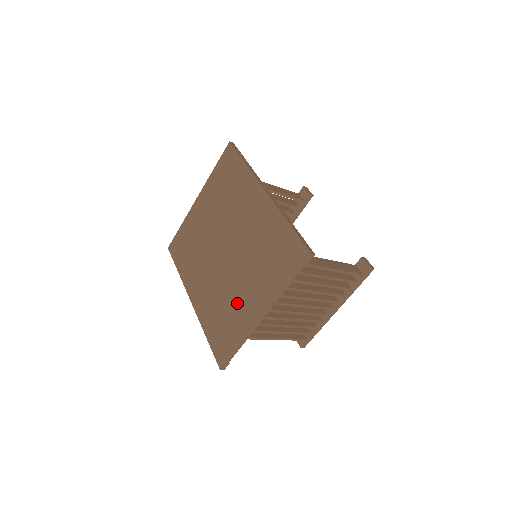
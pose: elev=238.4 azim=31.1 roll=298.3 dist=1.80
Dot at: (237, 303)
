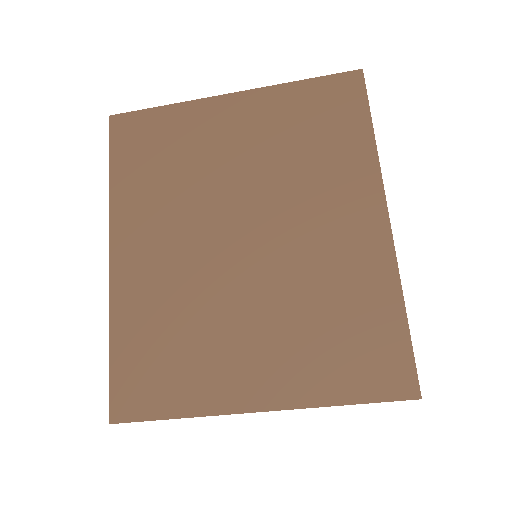
Dot at: (217, 346)
